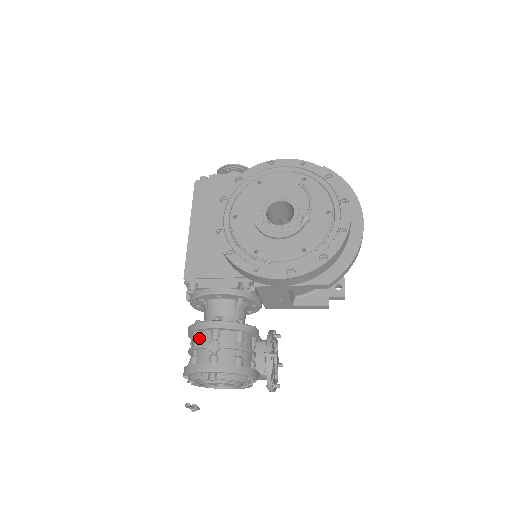
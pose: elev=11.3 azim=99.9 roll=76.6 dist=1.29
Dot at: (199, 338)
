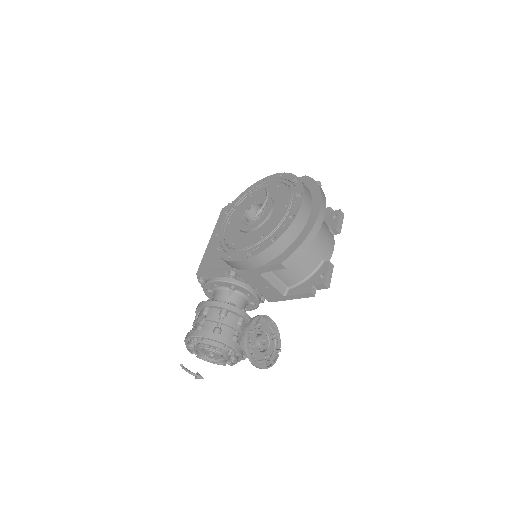
Dot at: (198, 316)
